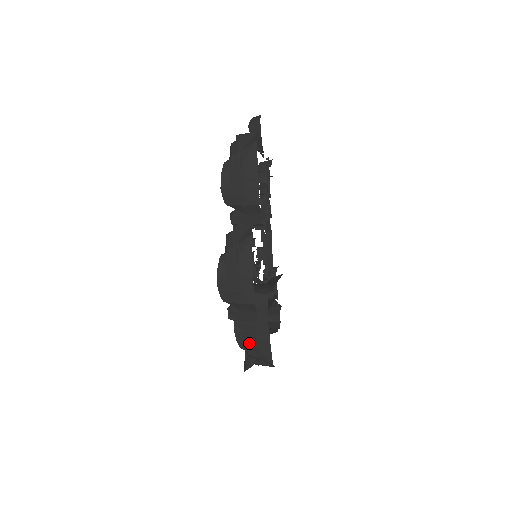
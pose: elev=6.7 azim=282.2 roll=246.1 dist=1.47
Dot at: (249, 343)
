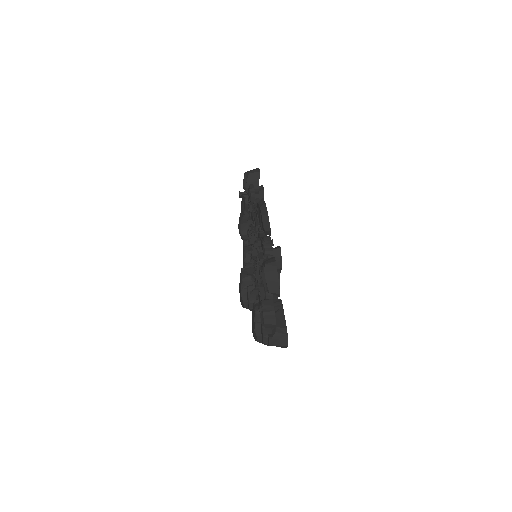
Dot at: occluded
